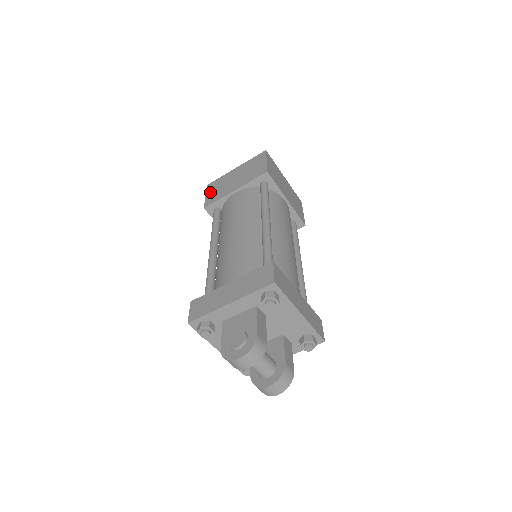
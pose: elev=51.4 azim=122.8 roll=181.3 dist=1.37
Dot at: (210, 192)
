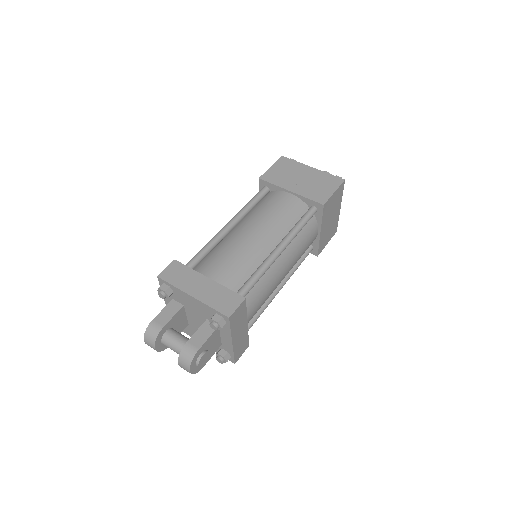
Dot at: occluded
